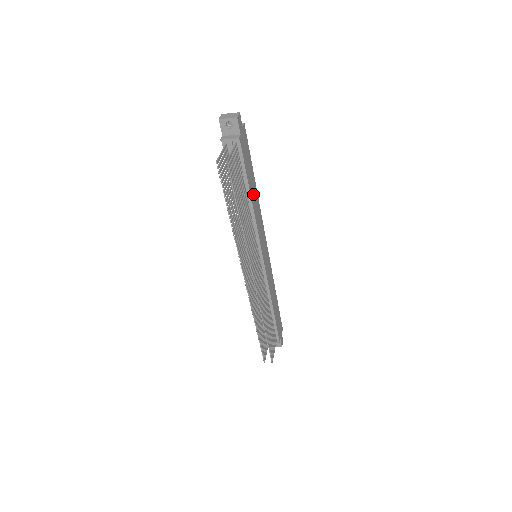
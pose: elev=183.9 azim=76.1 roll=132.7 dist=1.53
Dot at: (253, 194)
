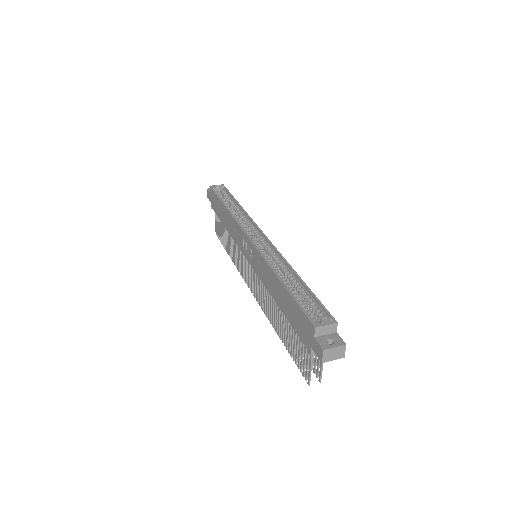
Dot at: occluded
